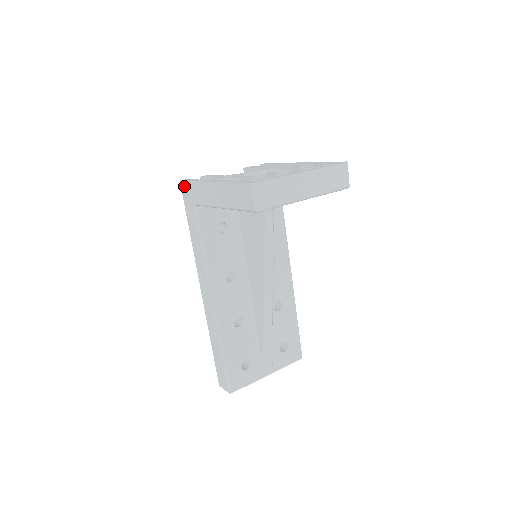
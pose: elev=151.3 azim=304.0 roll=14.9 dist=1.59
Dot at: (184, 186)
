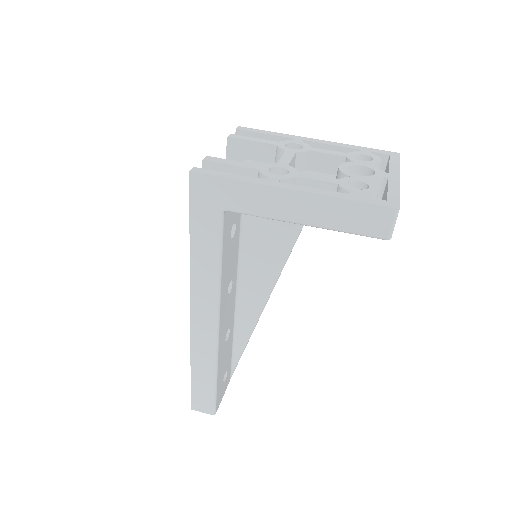
Dot at: (201, 181)
